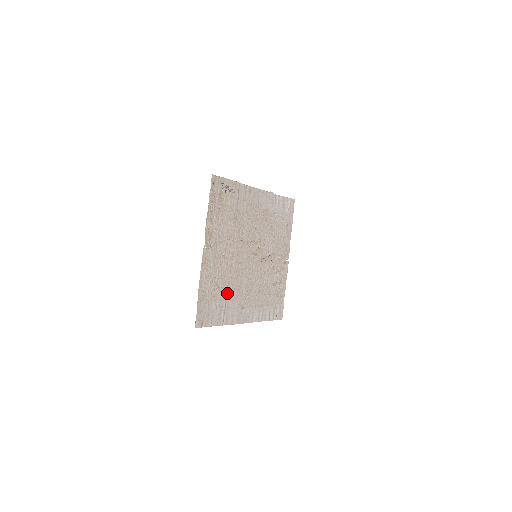
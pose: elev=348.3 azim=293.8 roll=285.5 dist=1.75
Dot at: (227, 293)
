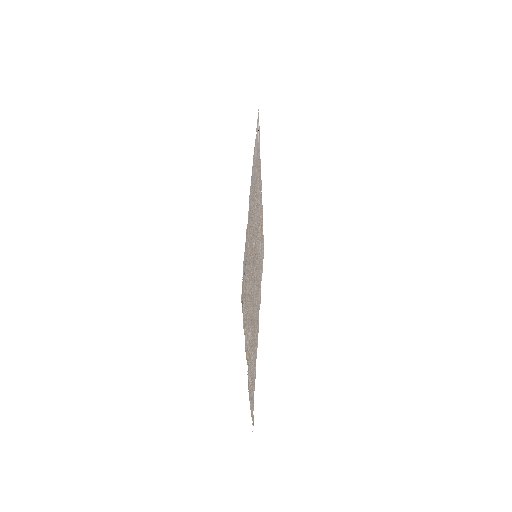
Dot at: occluded
